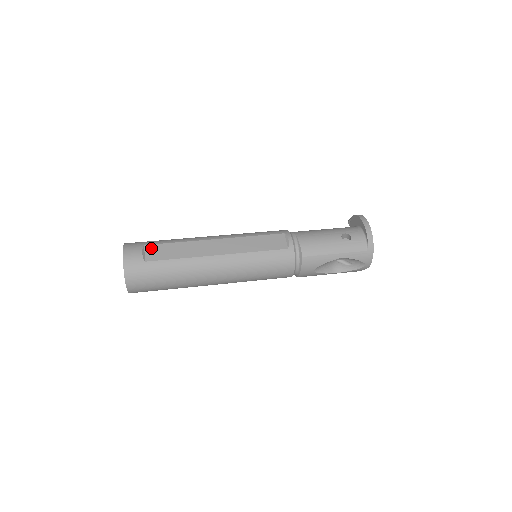
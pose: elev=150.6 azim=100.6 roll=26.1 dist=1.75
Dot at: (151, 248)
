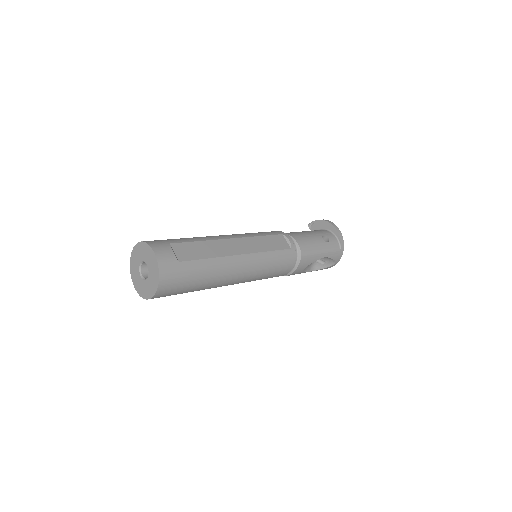
Dot at: (178, 247)
